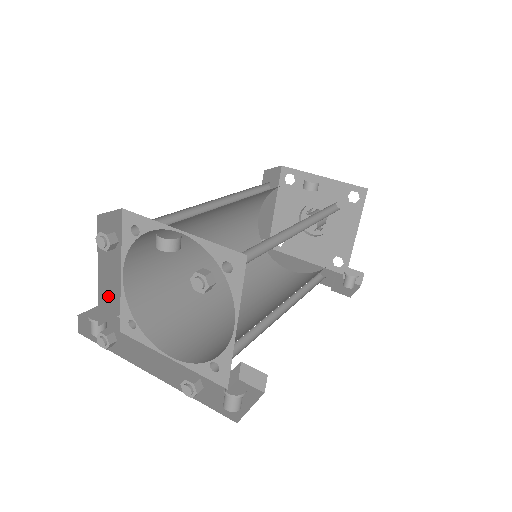
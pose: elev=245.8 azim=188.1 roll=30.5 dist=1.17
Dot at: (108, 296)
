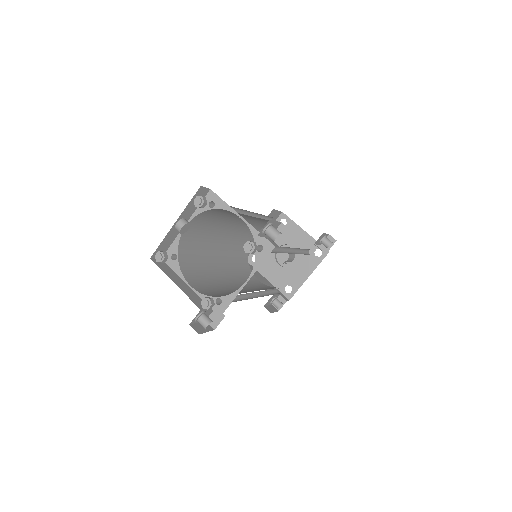
Dot at: (192, 296)
